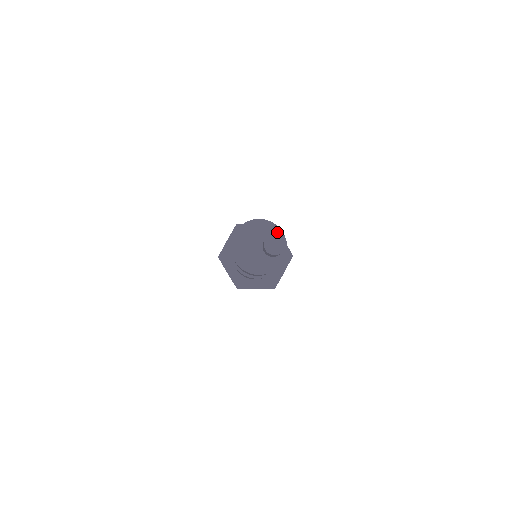
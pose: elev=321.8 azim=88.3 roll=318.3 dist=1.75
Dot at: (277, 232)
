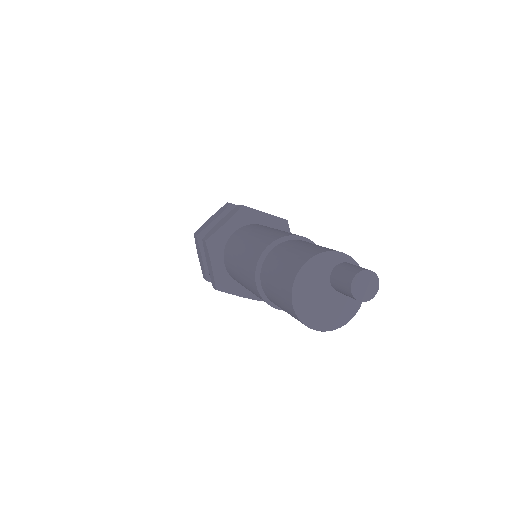
Dot at: (336, 258)
